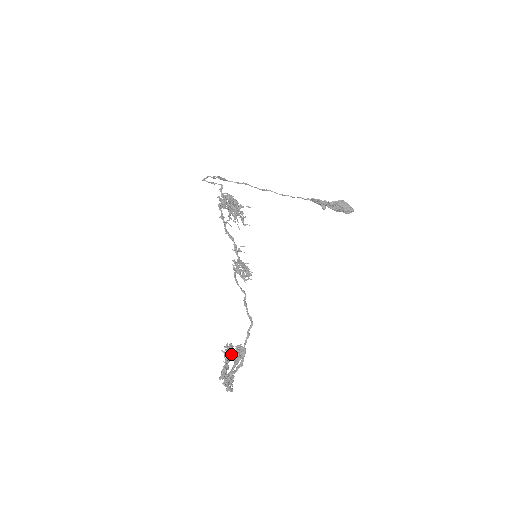
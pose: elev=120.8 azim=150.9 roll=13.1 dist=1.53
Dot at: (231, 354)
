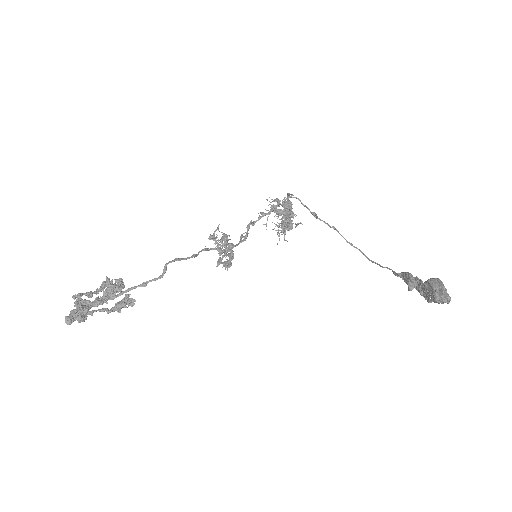
Dot at: (107, 282)
